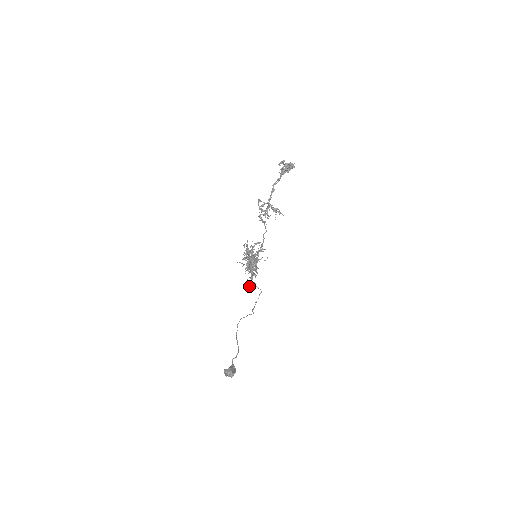
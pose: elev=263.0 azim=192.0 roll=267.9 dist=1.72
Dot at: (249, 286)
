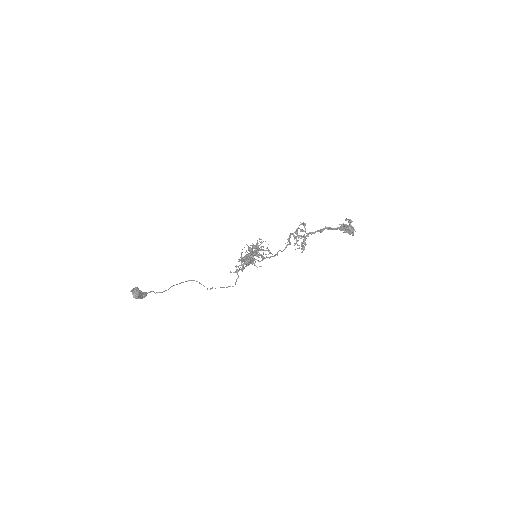
Dot at: occluded
